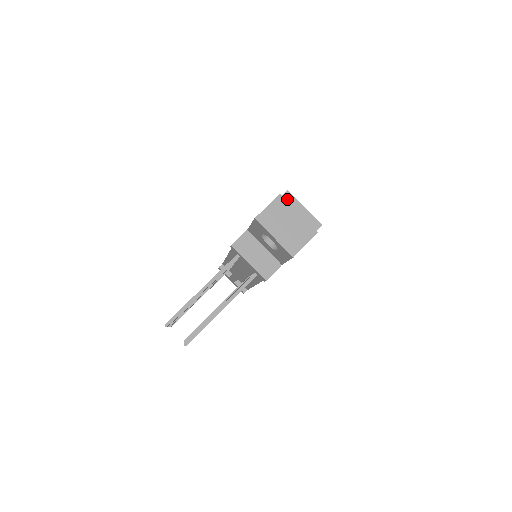
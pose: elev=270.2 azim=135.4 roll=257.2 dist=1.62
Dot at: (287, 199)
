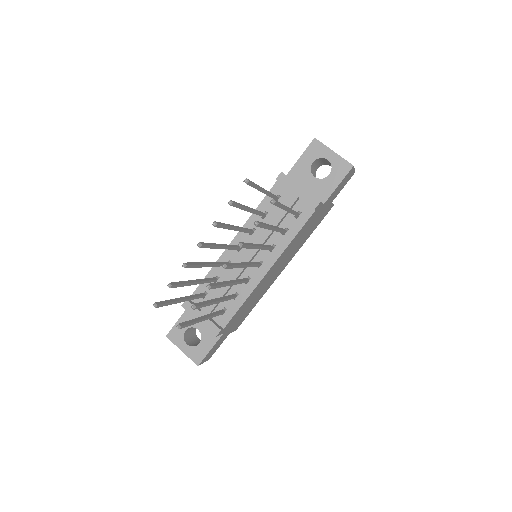
Dot at: occluded
